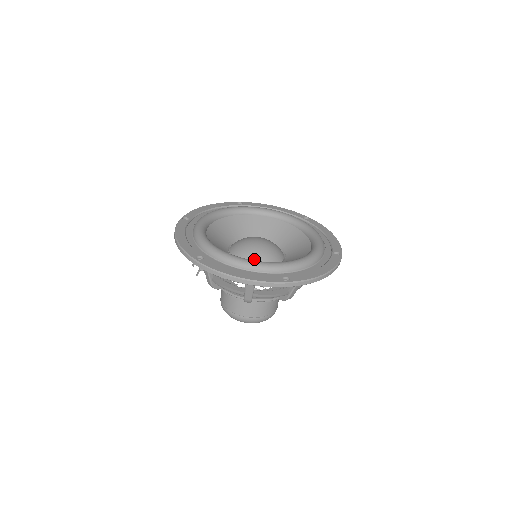
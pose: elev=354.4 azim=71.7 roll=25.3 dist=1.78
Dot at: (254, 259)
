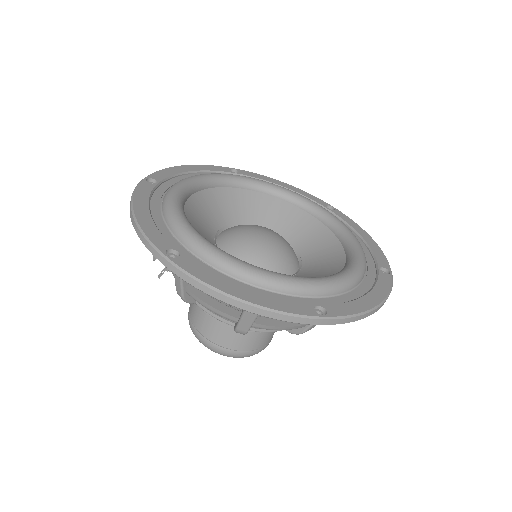
Dot at: (257, 263)
